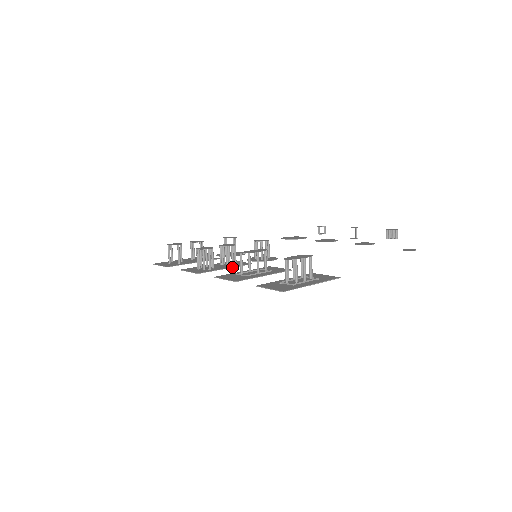
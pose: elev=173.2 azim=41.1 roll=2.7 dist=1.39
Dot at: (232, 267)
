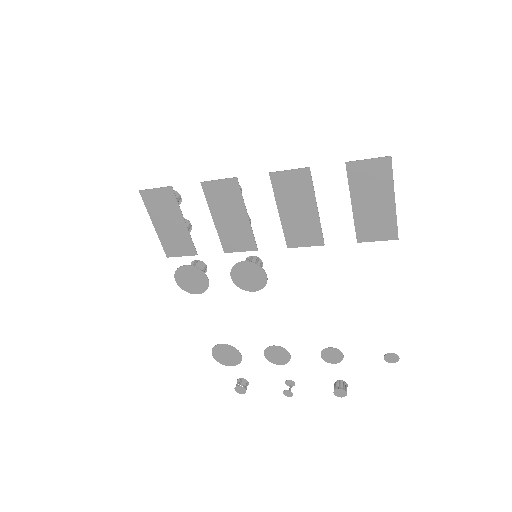
Dot at: (250, 223)
